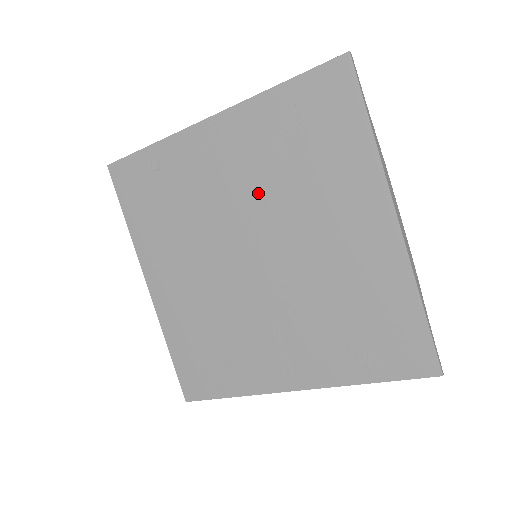
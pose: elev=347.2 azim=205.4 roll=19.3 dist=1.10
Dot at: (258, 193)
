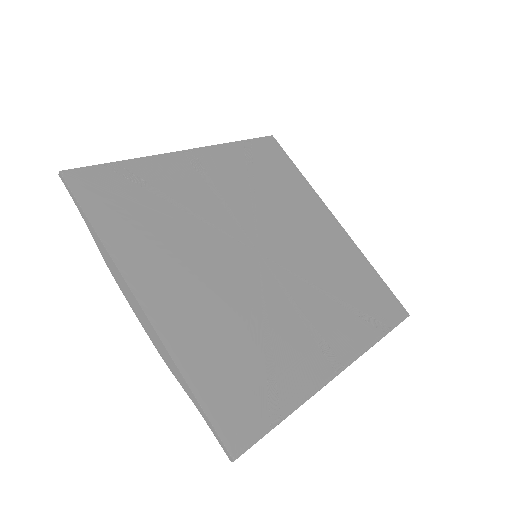
Dot at: (245, 204)
